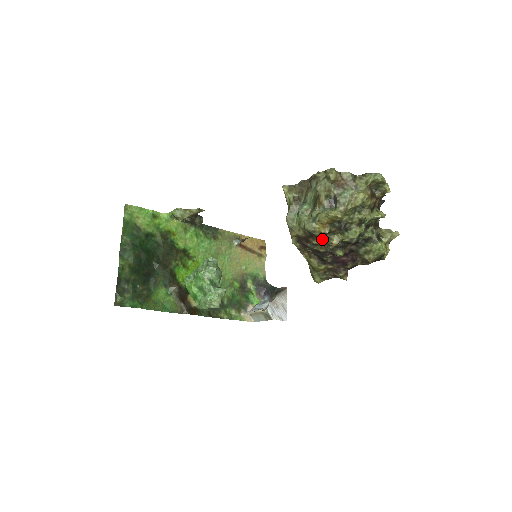
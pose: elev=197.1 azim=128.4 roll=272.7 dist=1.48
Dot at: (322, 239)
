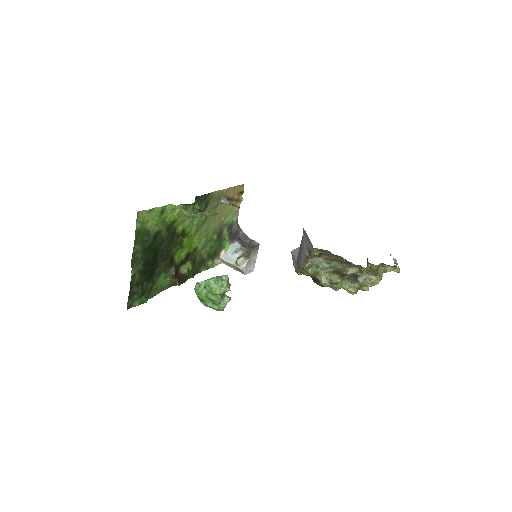
Dot at: occluded
